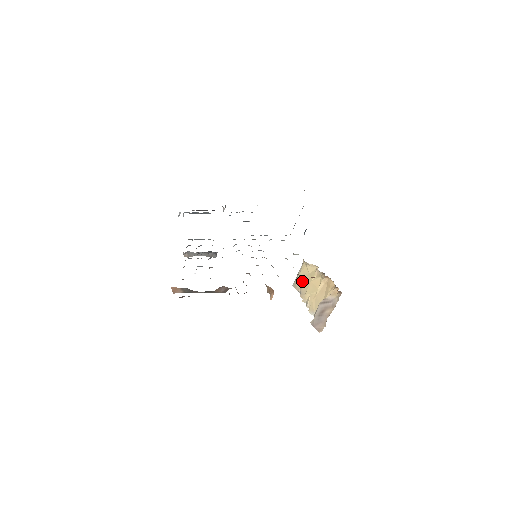
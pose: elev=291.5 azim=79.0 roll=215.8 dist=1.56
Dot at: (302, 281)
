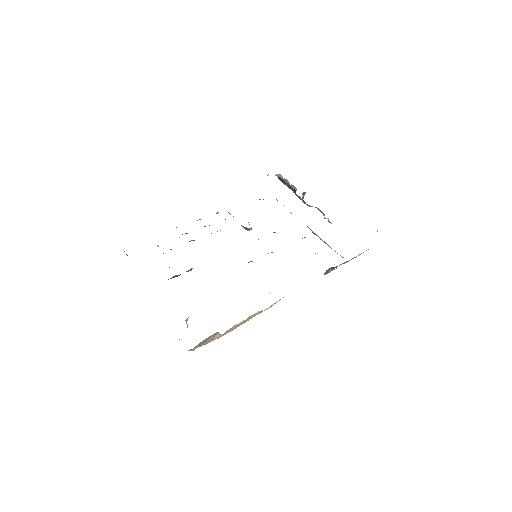
Dot at: (273, 304)
